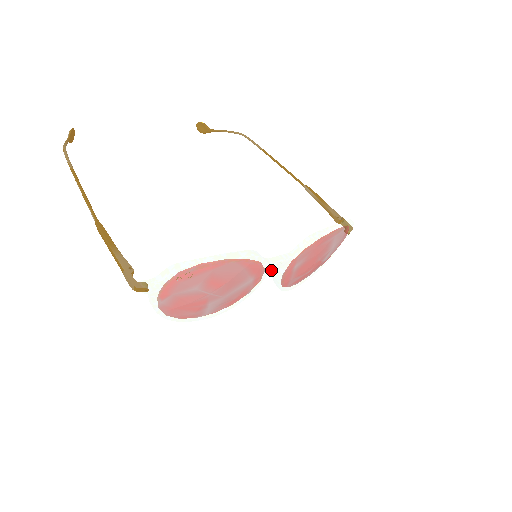
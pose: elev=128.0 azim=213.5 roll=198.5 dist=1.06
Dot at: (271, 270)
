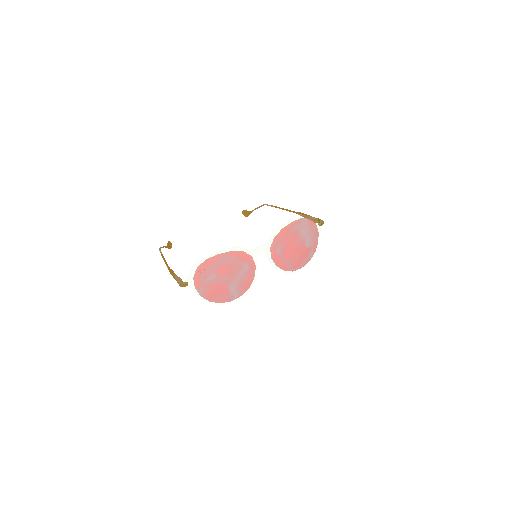
Dot at: occluded
